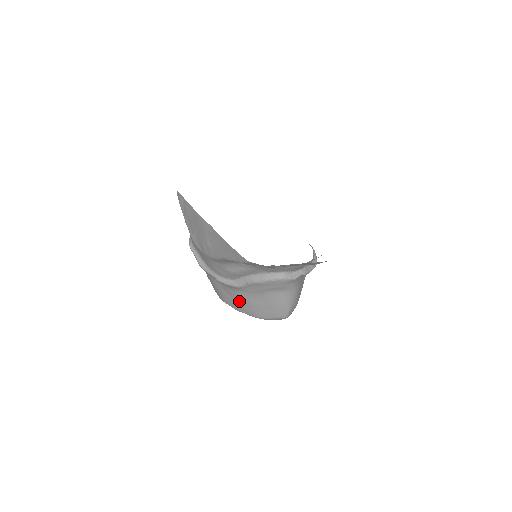
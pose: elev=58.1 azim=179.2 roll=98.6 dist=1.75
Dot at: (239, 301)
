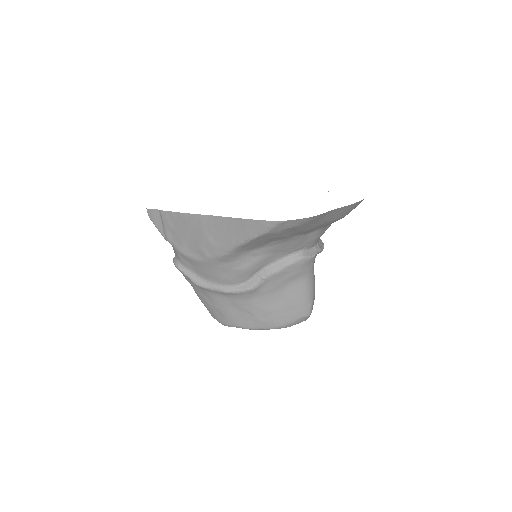
Dot at: (253, 313)
